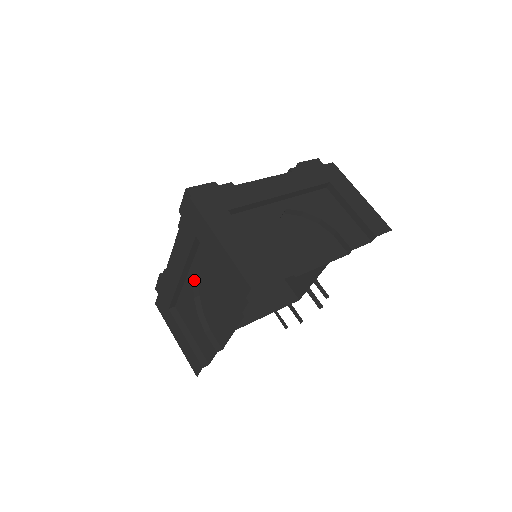
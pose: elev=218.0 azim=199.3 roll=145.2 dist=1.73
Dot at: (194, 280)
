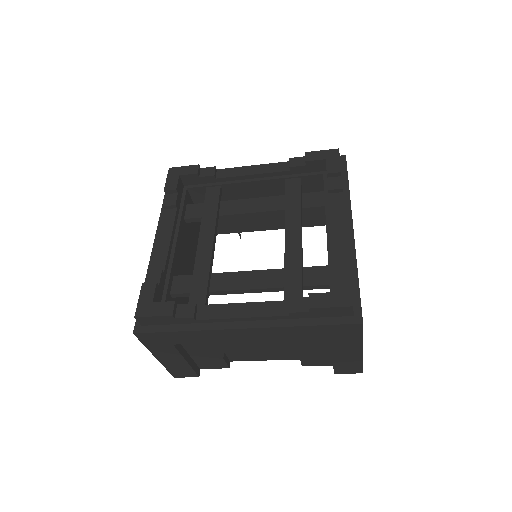
Dot at: occluded
